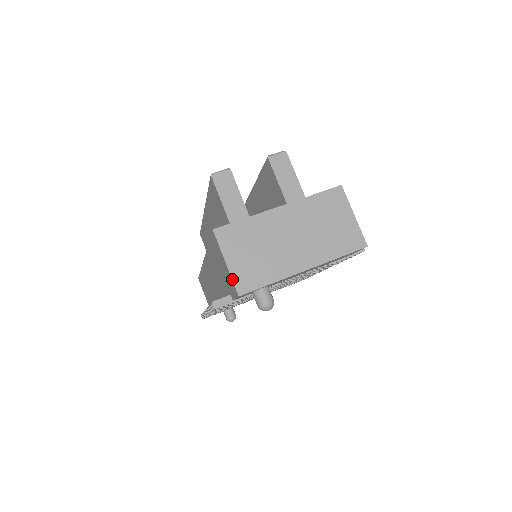
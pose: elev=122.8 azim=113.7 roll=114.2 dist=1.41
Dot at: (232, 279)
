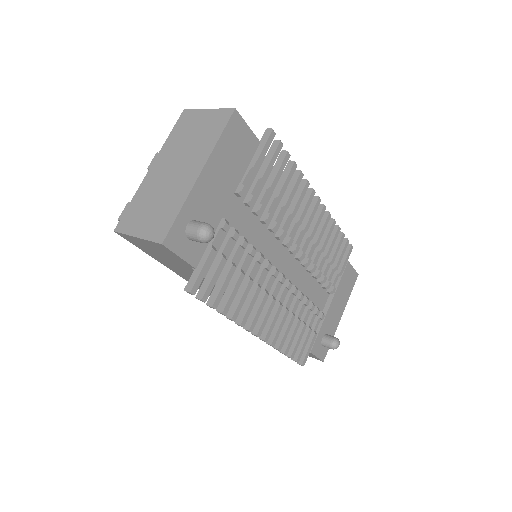
Dot at: (148, 241)
